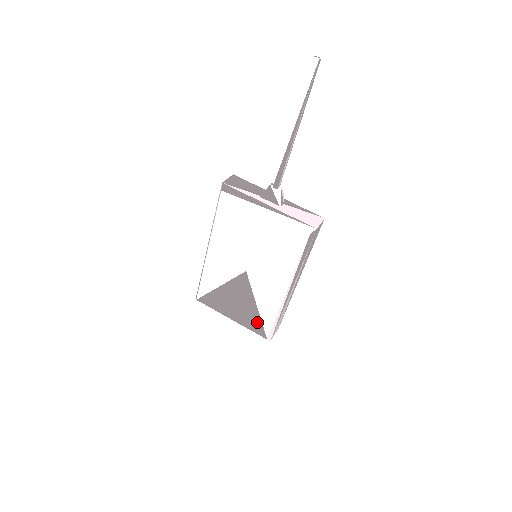
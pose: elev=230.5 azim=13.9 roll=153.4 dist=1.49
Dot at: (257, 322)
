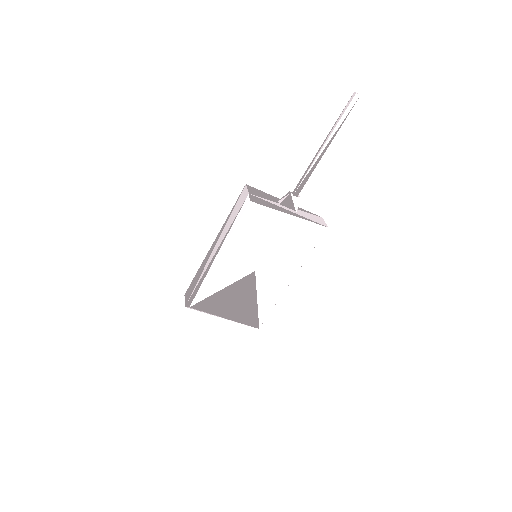
Dot at: (253, 315)
